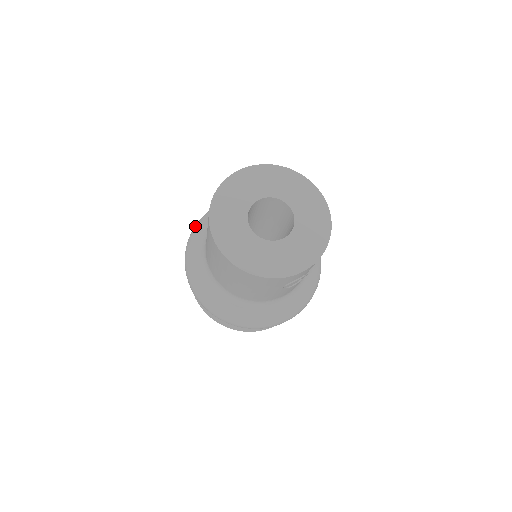
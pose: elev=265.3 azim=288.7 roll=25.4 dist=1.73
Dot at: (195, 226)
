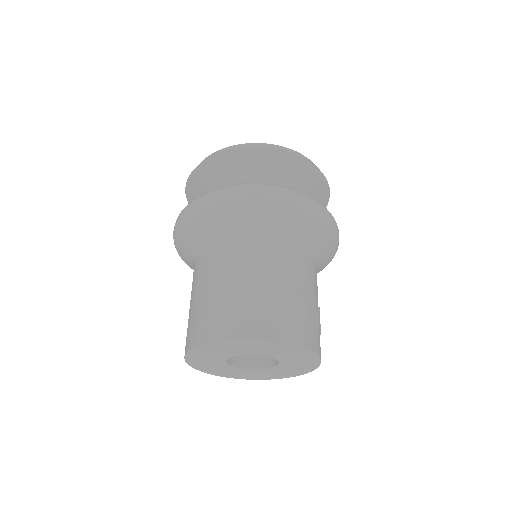
Dot at: (175, 233)
